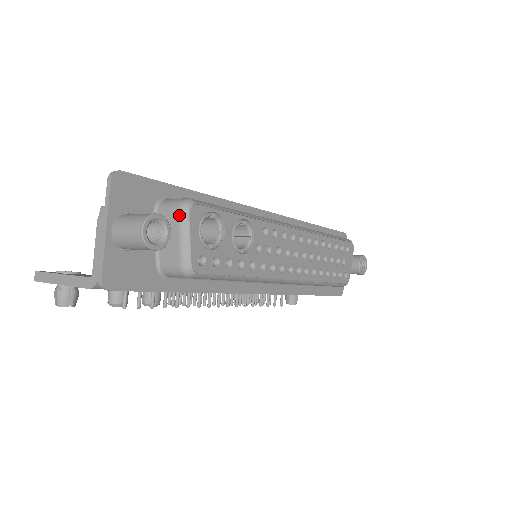
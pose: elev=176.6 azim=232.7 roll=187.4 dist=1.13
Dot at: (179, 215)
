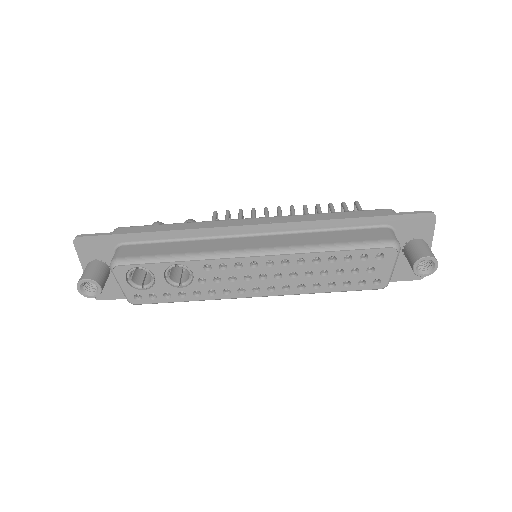
Dot at: (111, 271)
